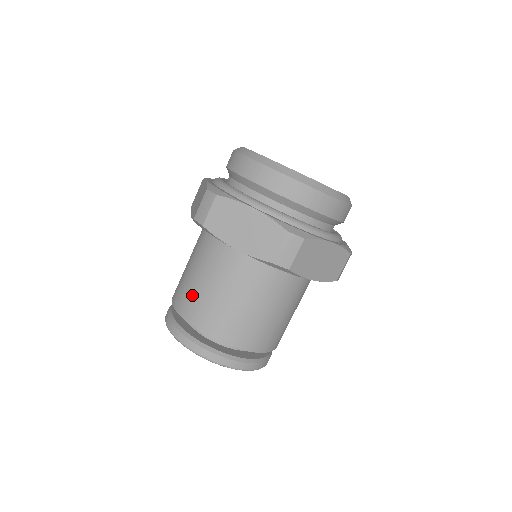
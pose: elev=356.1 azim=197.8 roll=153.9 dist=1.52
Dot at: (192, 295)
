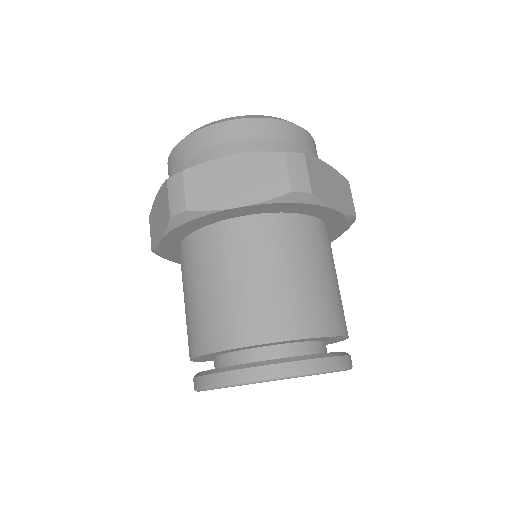
Dot at: occluded
